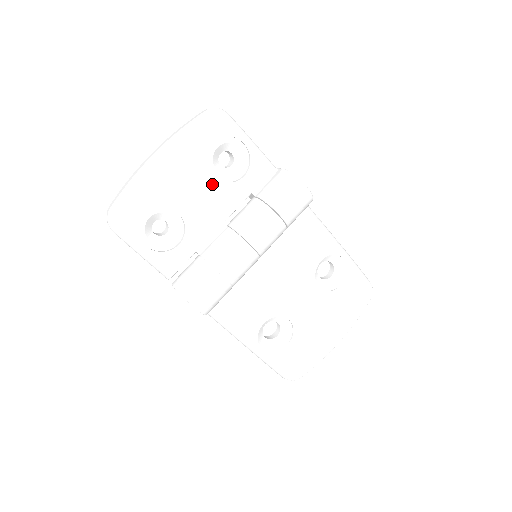
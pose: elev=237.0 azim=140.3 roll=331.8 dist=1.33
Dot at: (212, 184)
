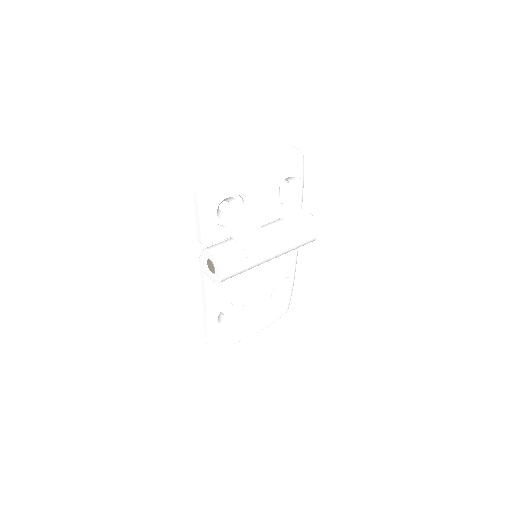
Dot at: (272, 198)
